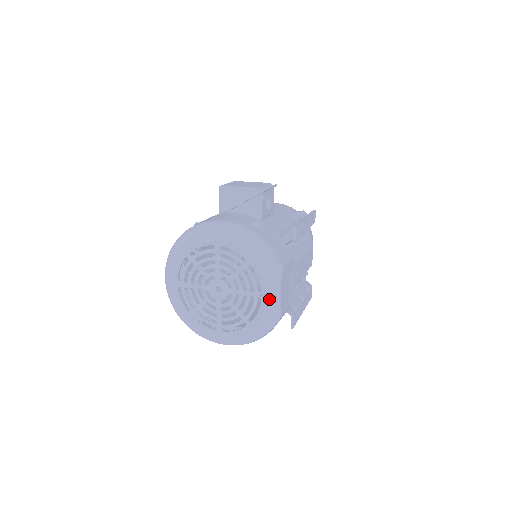
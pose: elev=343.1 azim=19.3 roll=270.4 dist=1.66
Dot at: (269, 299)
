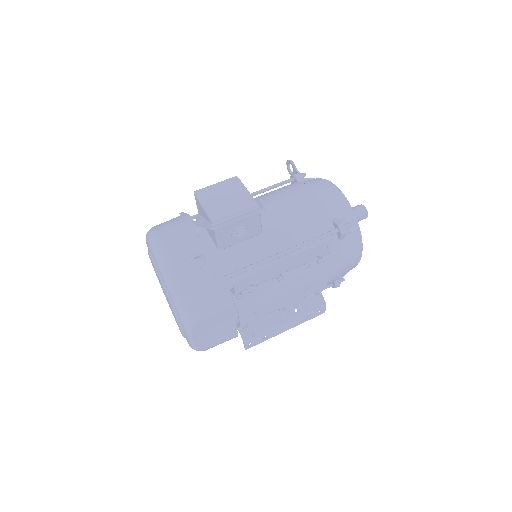
Dot at: (186, 336)
